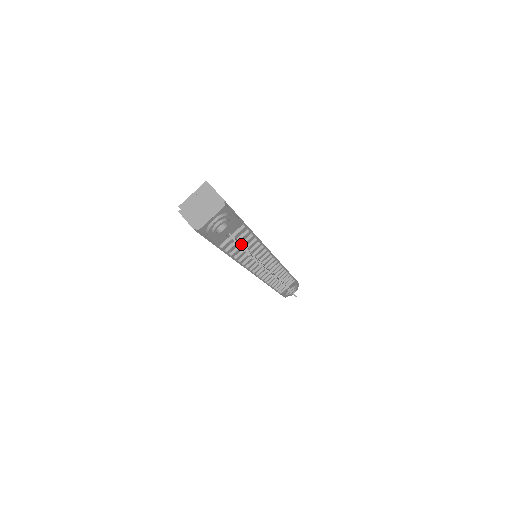
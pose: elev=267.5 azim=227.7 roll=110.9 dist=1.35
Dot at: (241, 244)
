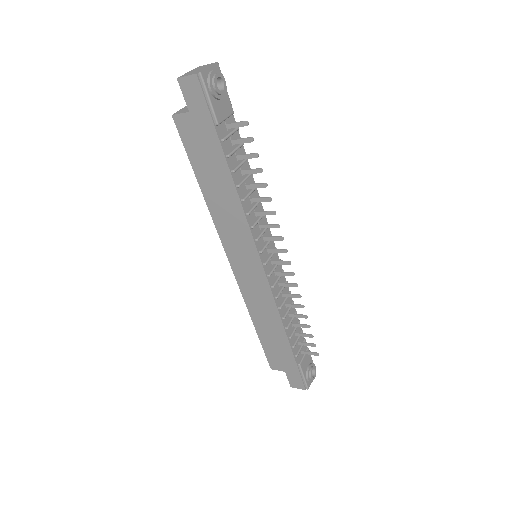
Dot at: occluded
